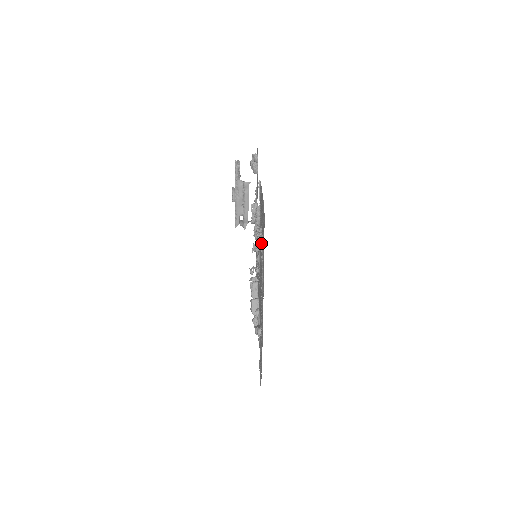
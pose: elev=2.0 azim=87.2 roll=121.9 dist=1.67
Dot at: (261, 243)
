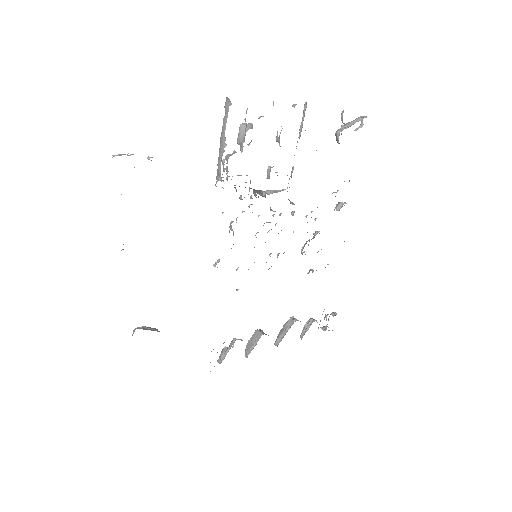
Dot at: occluded
